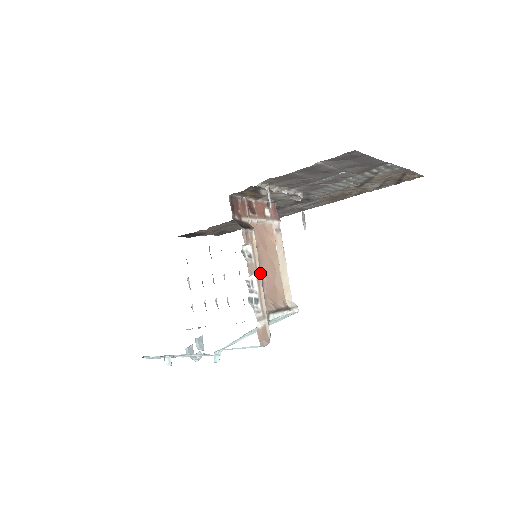
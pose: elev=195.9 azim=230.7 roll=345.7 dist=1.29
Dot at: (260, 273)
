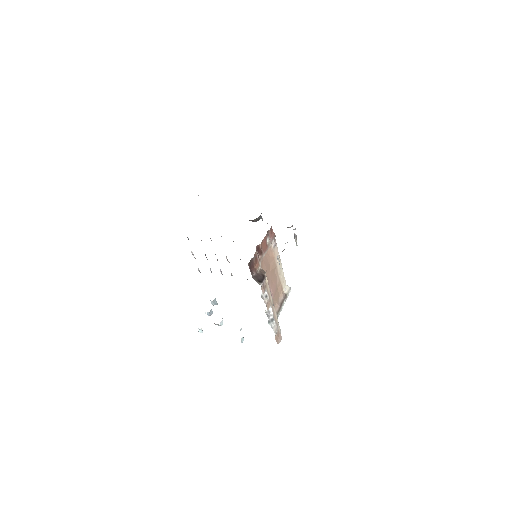
Dot at: (272, 299)
